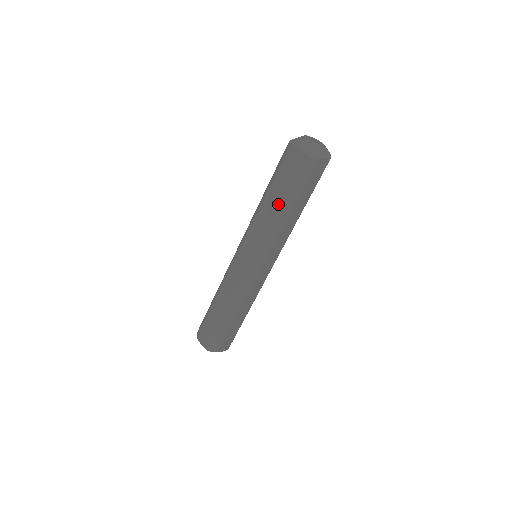
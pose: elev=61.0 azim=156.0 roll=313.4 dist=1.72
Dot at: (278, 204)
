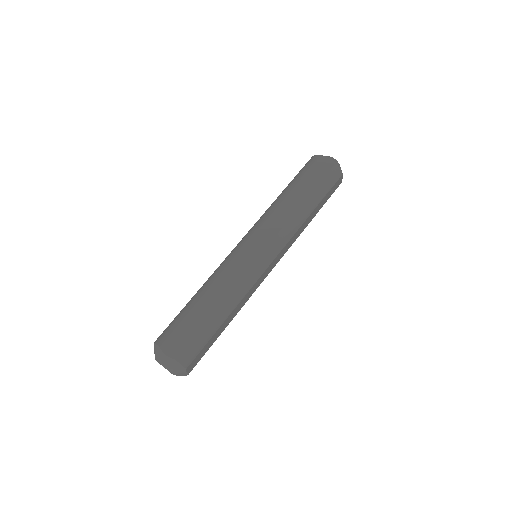
Dot at: (305, 200)
